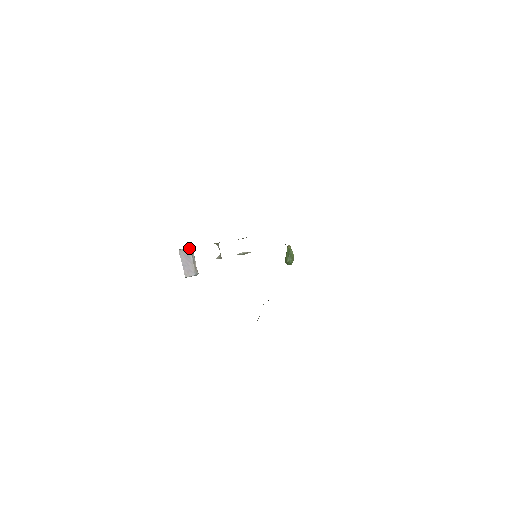
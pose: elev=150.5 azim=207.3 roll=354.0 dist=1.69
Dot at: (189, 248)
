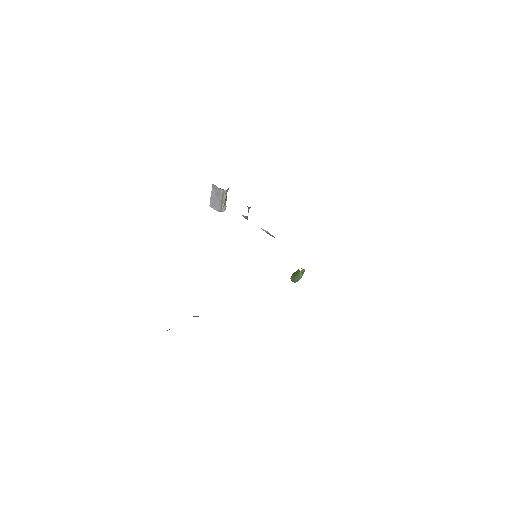
Dot at: (222, 189)
